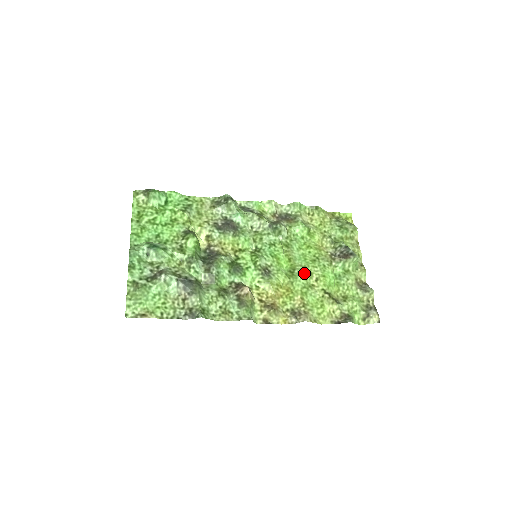
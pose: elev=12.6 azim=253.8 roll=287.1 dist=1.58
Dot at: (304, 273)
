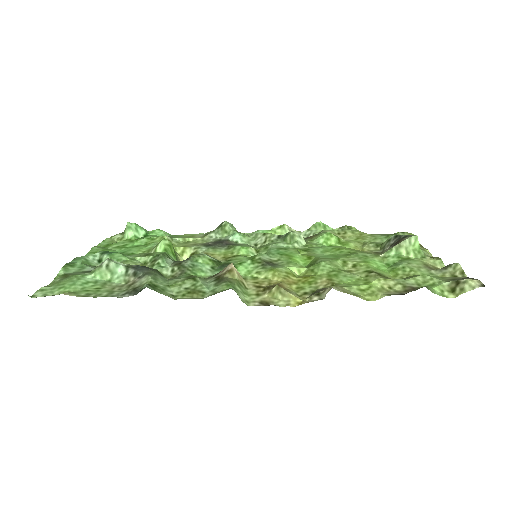
Dot at: (332, 261)
